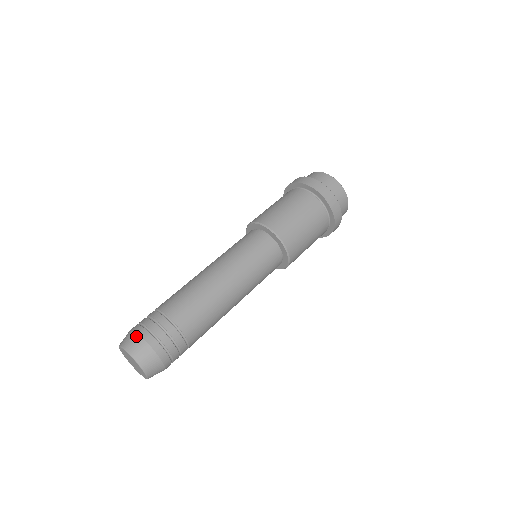
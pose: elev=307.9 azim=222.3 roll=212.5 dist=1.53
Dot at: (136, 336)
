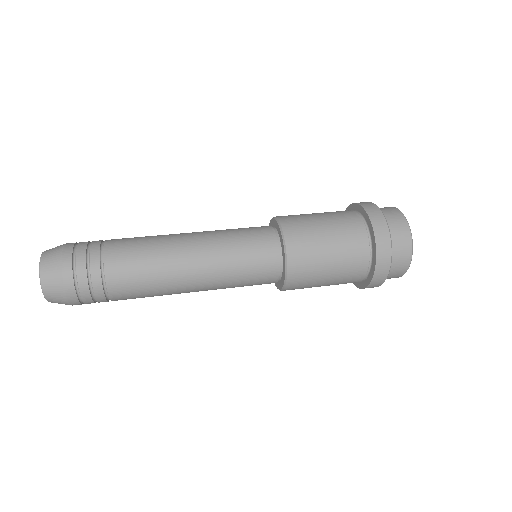
Dot at: (58, 261)
